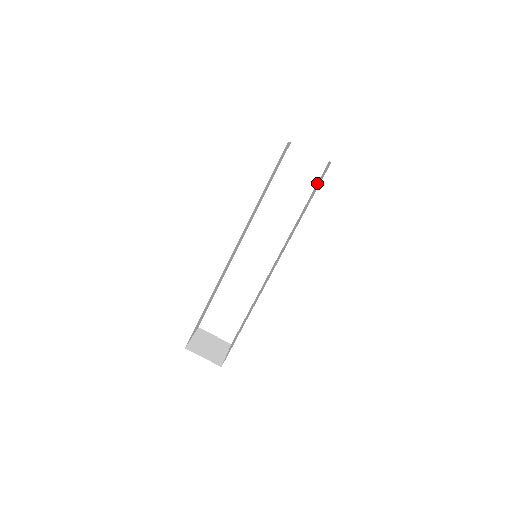
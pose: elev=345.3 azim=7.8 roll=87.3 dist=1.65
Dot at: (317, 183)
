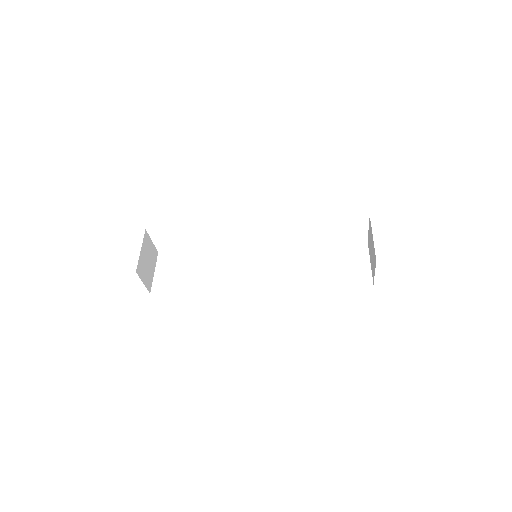
Dot at: (344, 246)
